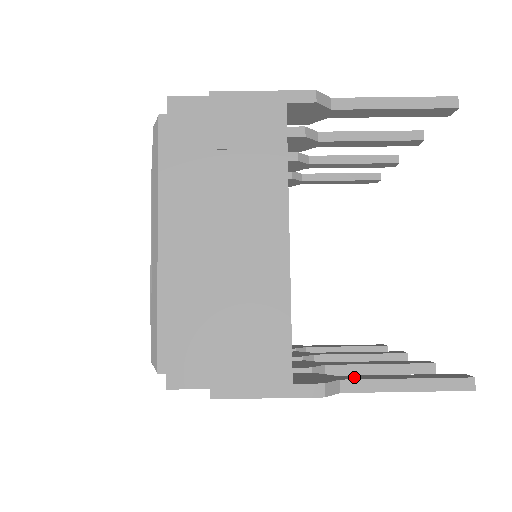
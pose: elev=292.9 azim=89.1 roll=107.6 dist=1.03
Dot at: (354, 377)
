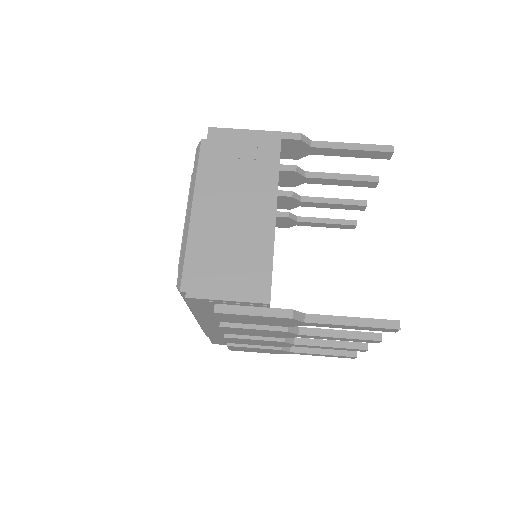
Dot at: (315, 315)
